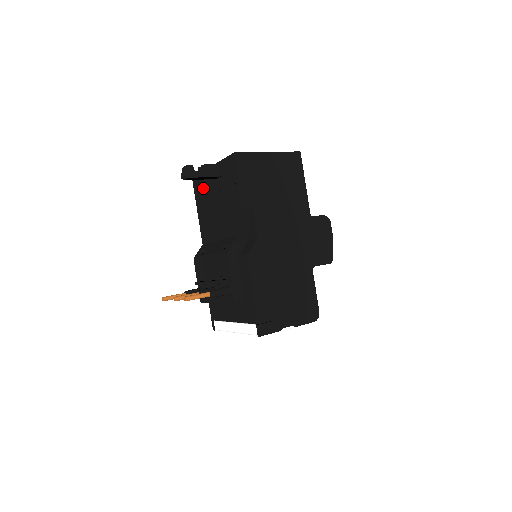
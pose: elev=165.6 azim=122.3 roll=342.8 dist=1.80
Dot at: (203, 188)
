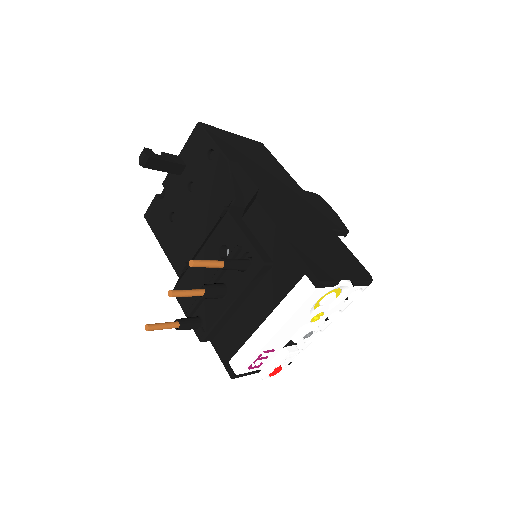
Dot at: (163, 207)
